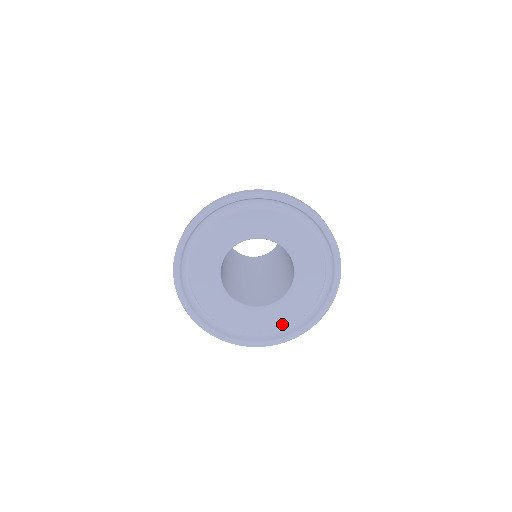
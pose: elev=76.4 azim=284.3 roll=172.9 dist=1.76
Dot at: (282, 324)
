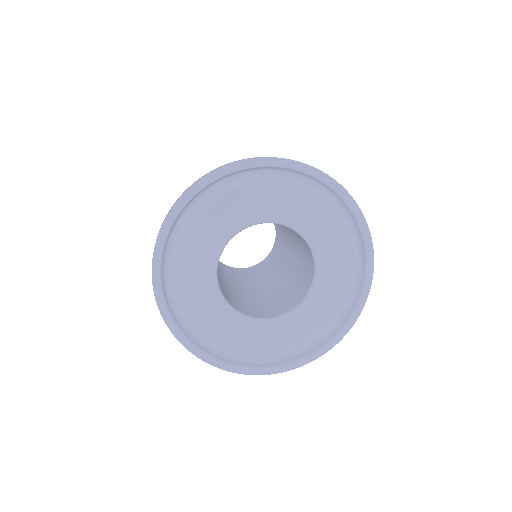
Dot at: (313, 332)
